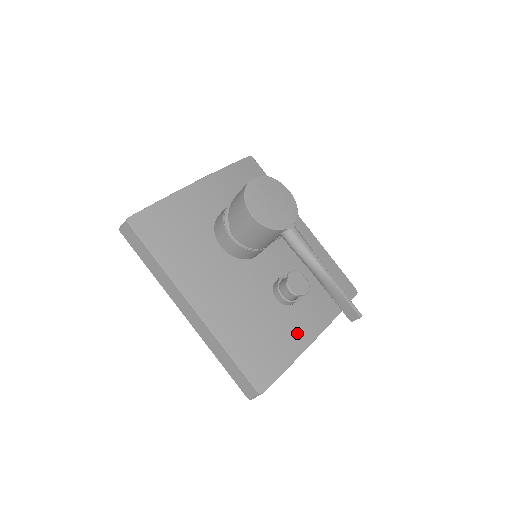
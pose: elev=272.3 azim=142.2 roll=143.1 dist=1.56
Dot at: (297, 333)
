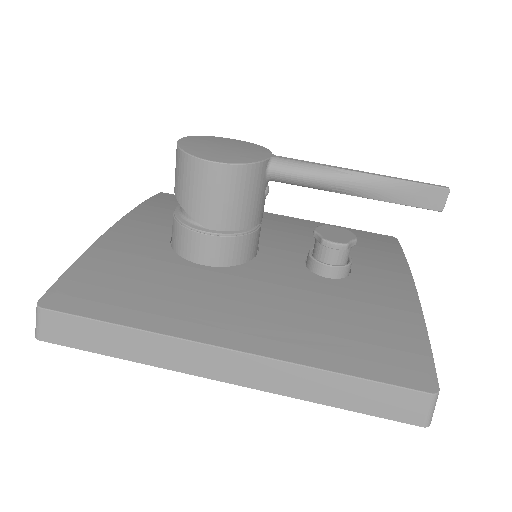
Dot at: (390, 296)
